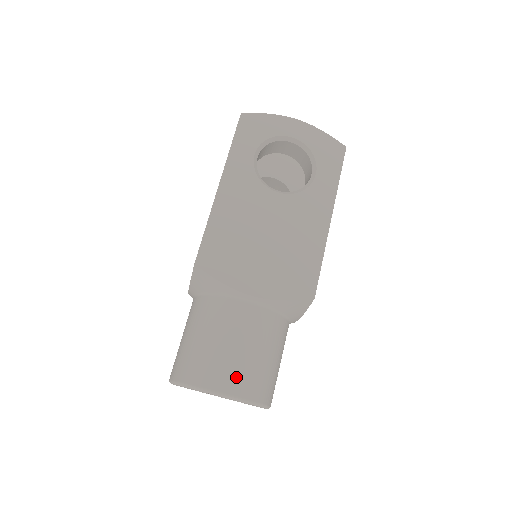
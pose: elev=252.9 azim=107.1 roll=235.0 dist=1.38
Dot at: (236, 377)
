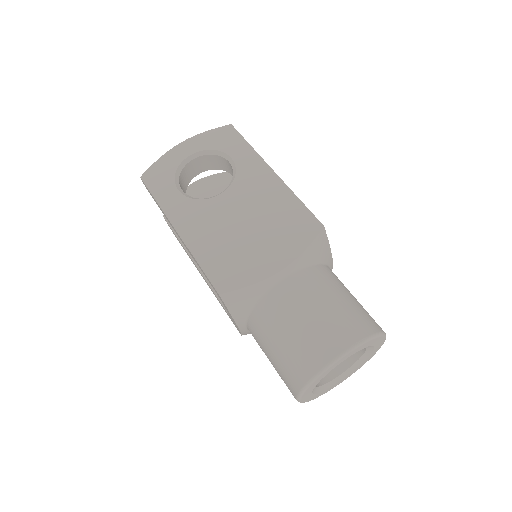
Dot at: (336, 333)
